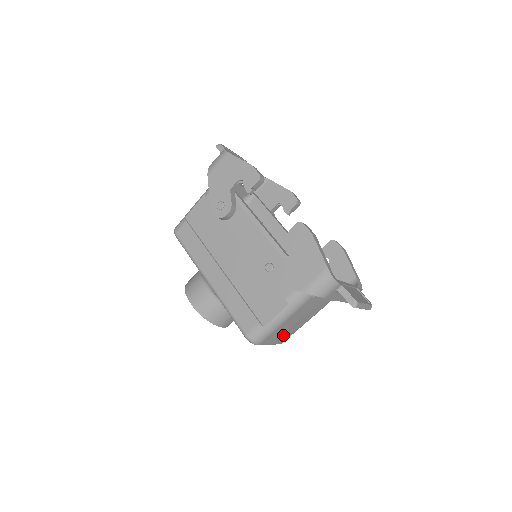
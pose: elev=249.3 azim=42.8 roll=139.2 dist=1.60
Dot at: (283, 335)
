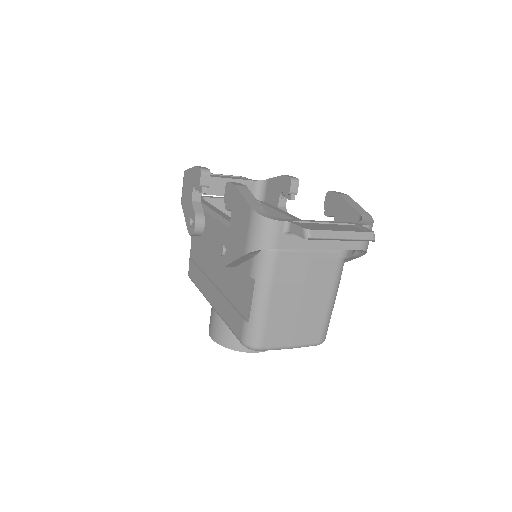
Dot at: (300, 328)
